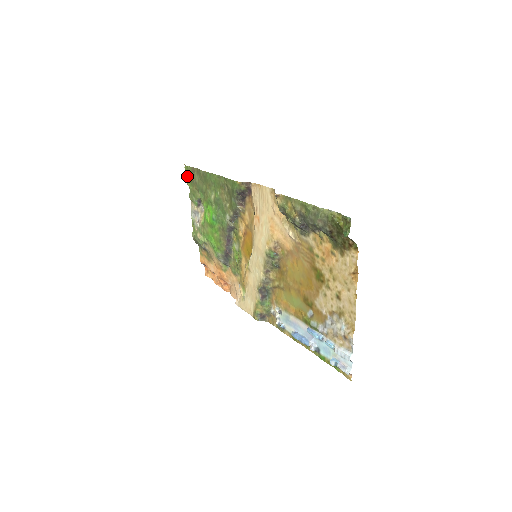
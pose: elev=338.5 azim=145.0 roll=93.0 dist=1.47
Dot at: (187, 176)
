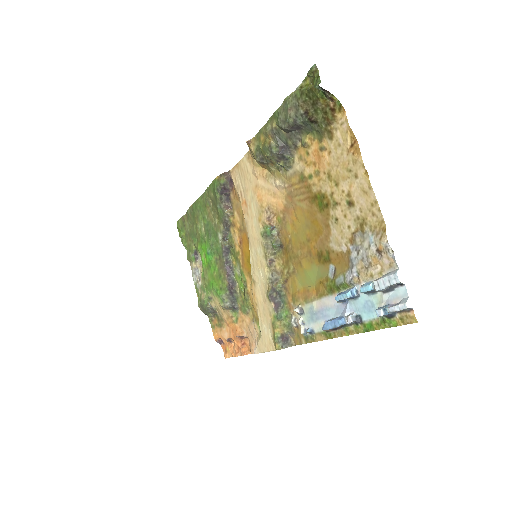
Dot at: (180, 233)
